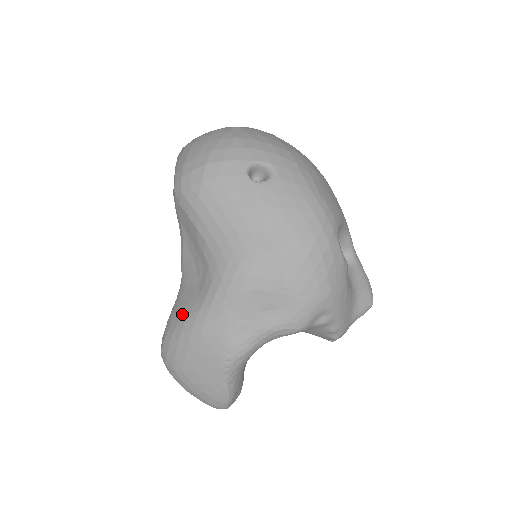
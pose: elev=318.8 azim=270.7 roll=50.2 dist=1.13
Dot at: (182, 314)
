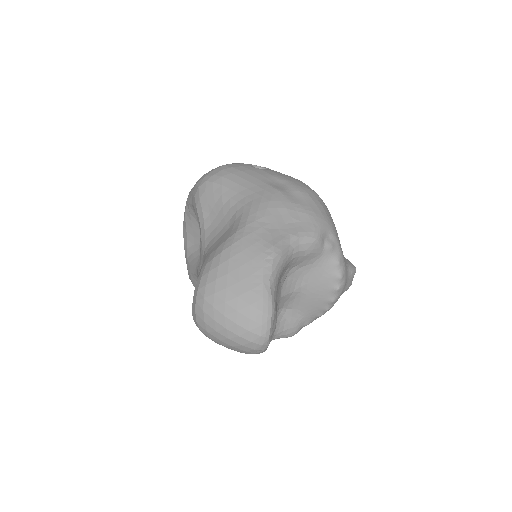
Dot at: (218, 246)
